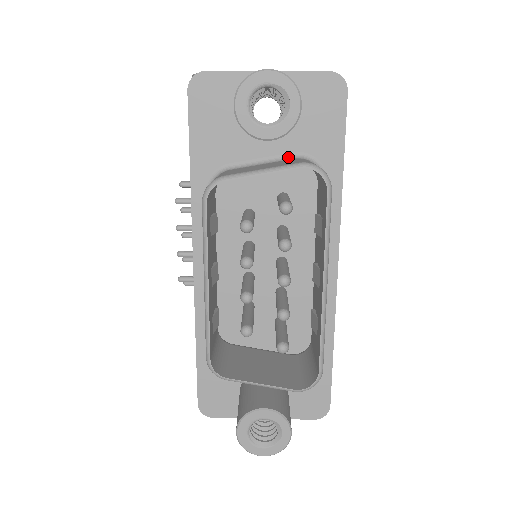
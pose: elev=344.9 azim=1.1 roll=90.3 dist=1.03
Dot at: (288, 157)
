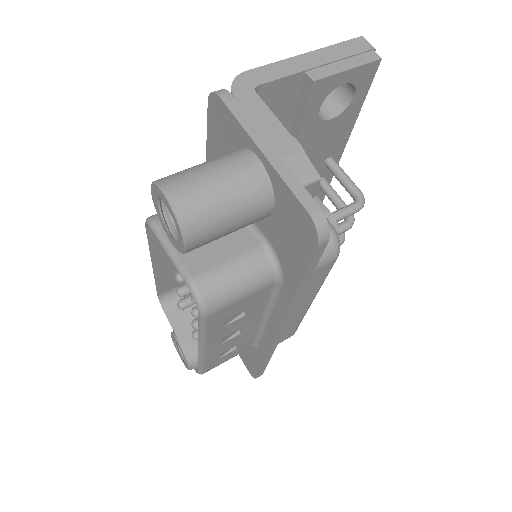
Dot at: (260, 235)
